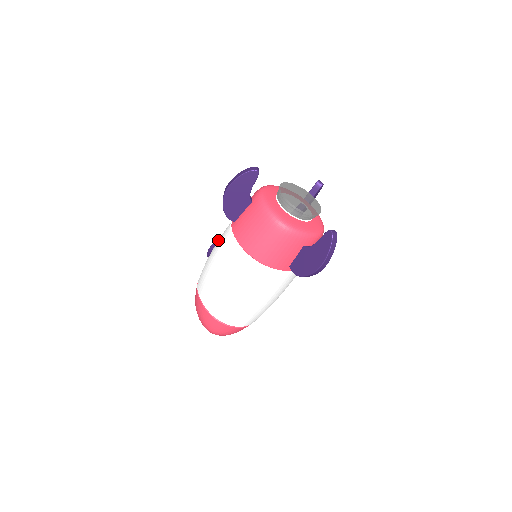
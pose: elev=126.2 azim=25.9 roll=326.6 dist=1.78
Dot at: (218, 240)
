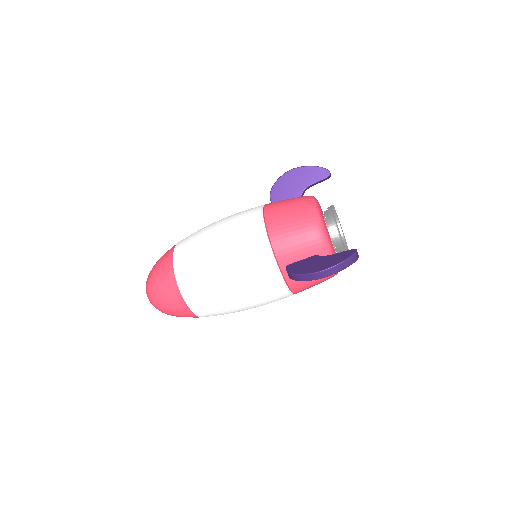
Dot at: occluded
